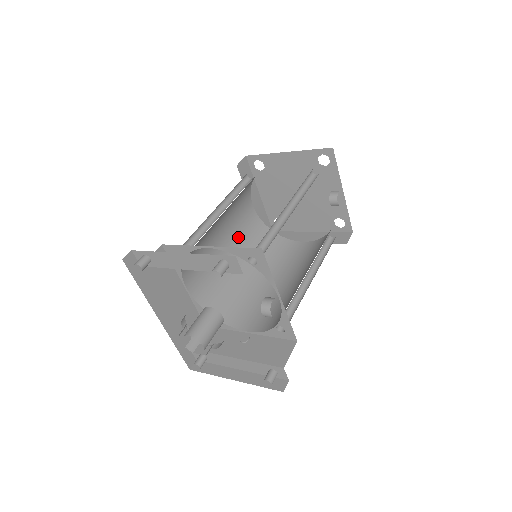
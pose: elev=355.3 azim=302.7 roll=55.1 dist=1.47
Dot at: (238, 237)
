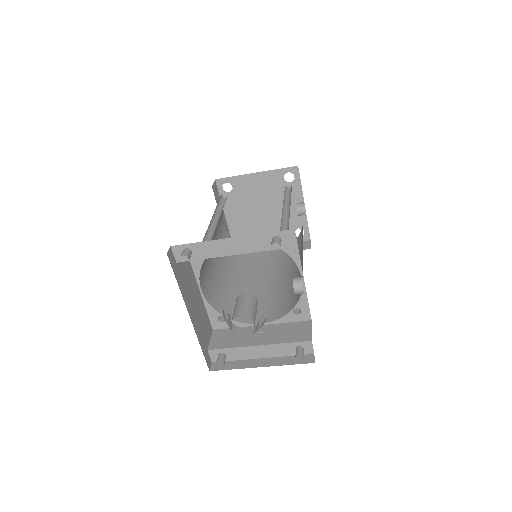
Dot at: occluded
